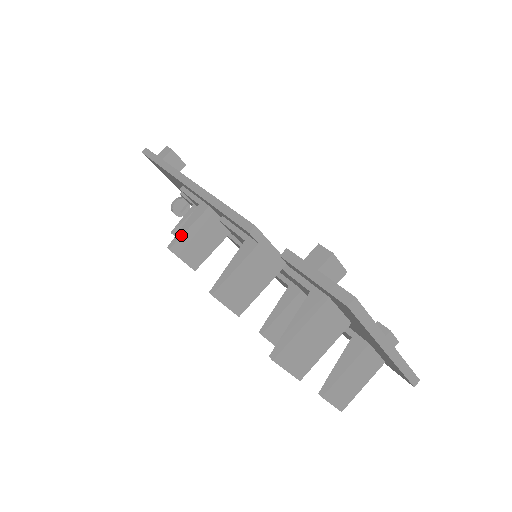
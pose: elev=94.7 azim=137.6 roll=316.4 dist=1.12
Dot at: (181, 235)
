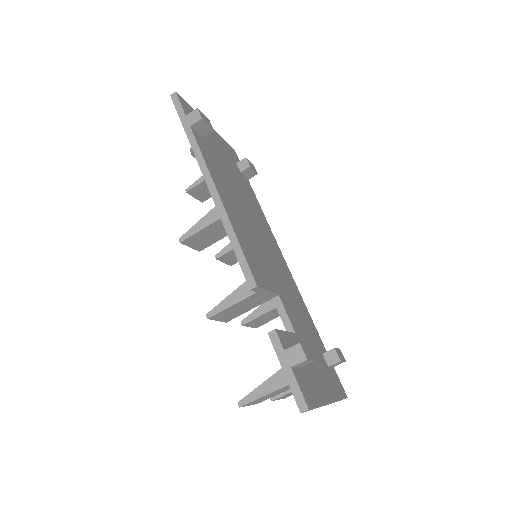
Dot at: (193, 233)
